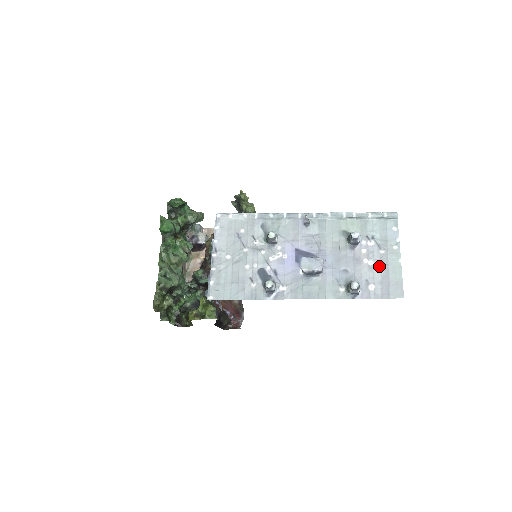
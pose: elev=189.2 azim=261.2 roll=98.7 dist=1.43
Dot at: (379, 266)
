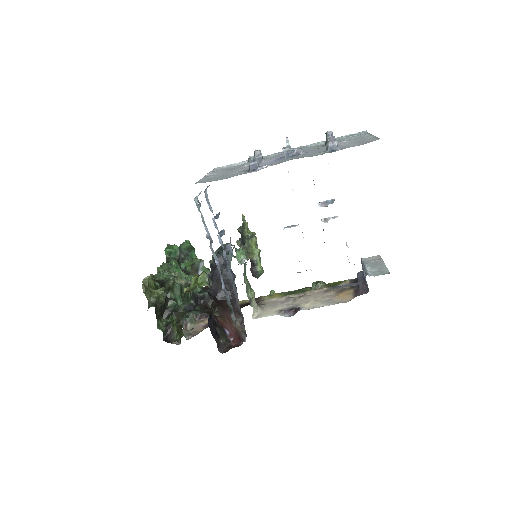
Dot at: (355, 142)
